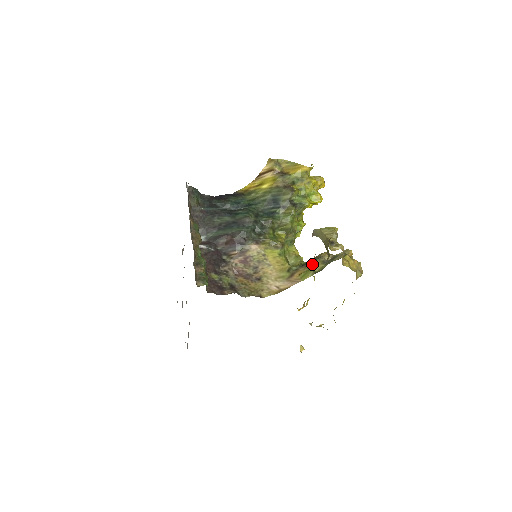
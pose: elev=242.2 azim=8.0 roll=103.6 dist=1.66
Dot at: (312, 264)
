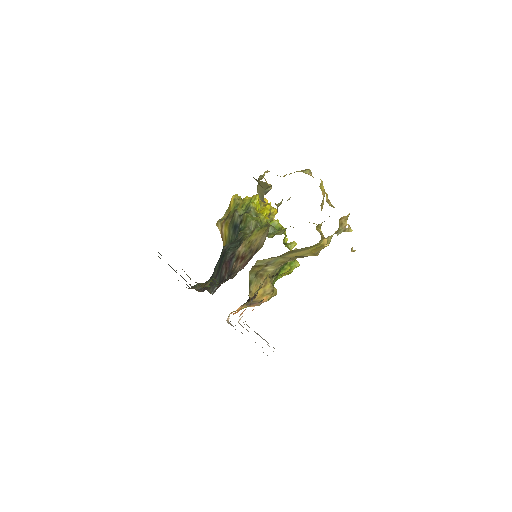
Dot at: (277, 207)
